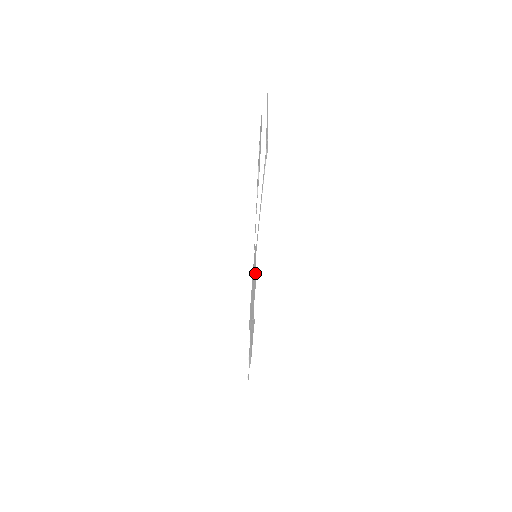
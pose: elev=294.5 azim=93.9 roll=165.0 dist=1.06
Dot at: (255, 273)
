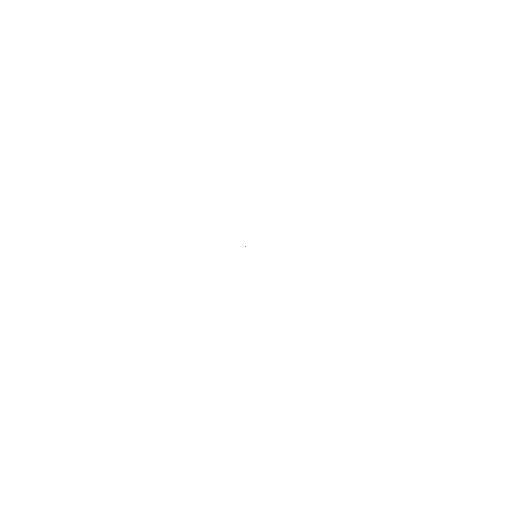
Dot at: occluded
